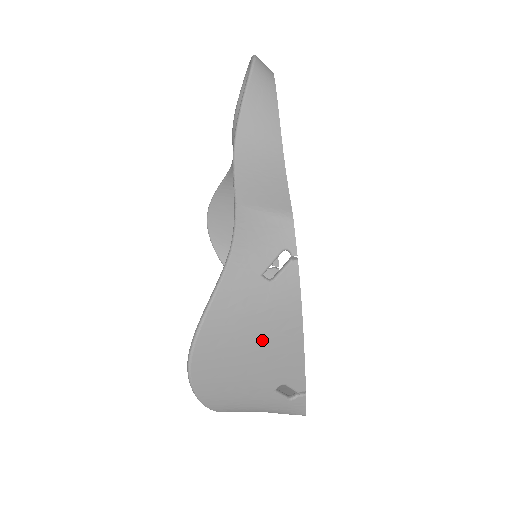
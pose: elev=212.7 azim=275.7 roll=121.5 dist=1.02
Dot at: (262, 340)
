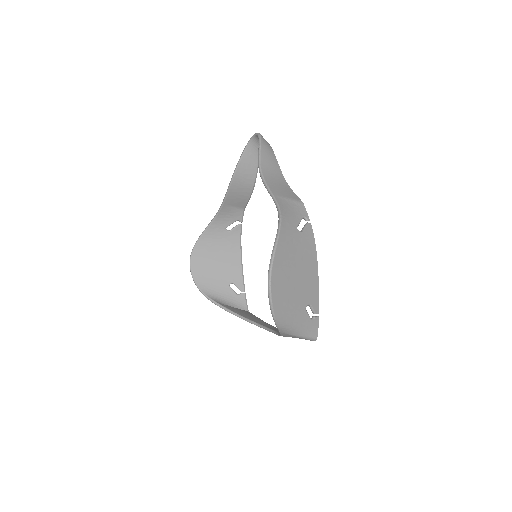
Dot at: (301, 267)
